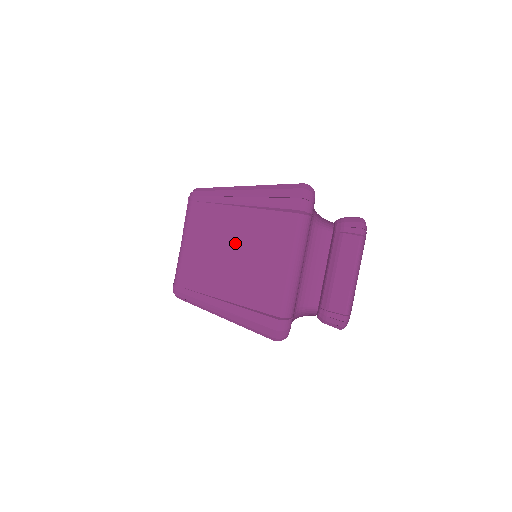
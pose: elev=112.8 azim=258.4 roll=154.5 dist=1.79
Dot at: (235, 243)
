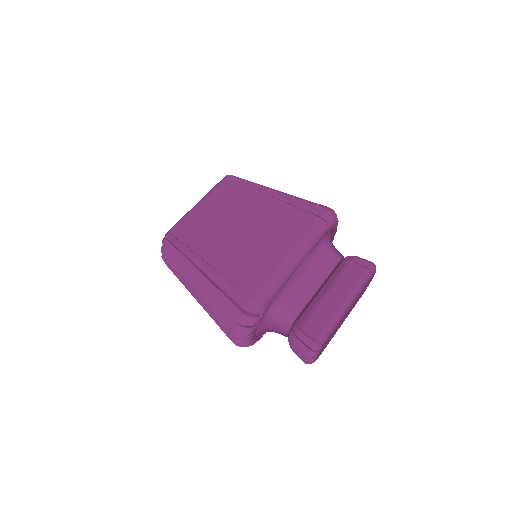
Dot at: (246, 219)
